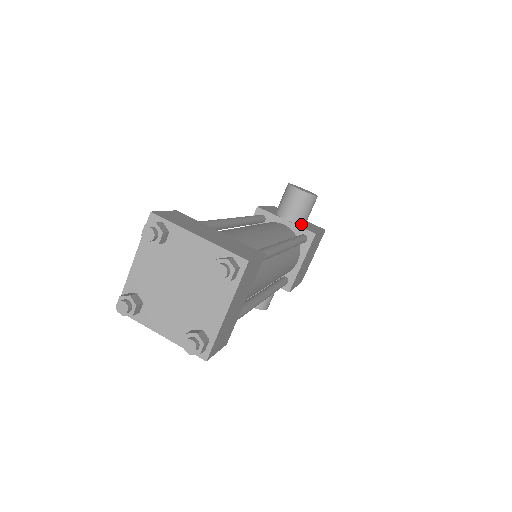
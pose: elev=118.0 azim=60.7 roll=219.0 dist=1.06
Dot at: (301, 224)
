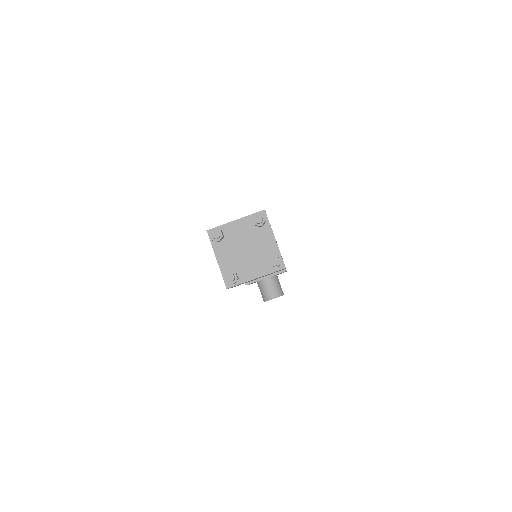
Dot at: occluded
